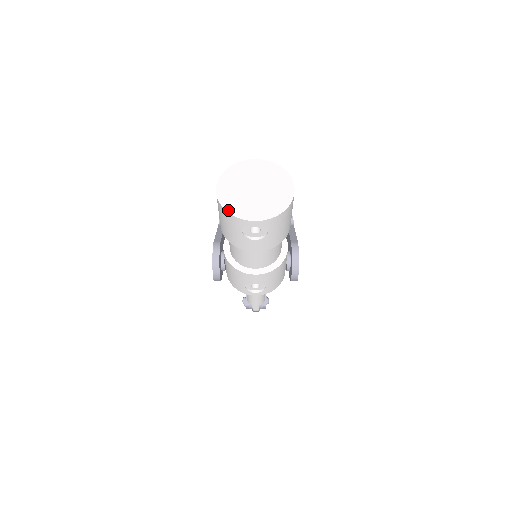
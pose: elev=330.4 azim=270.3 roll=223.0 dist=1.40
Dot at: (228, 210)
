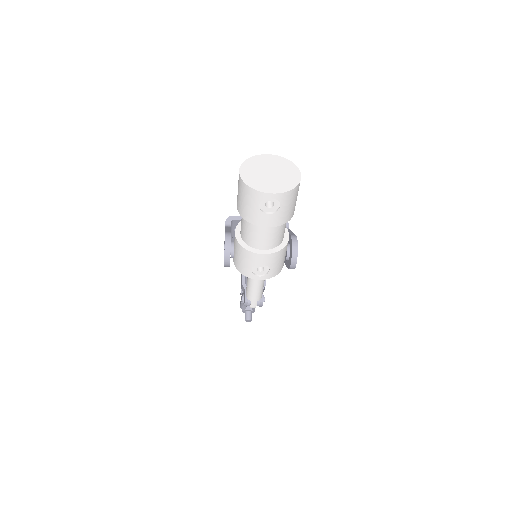
Dot at: (250, 185)
